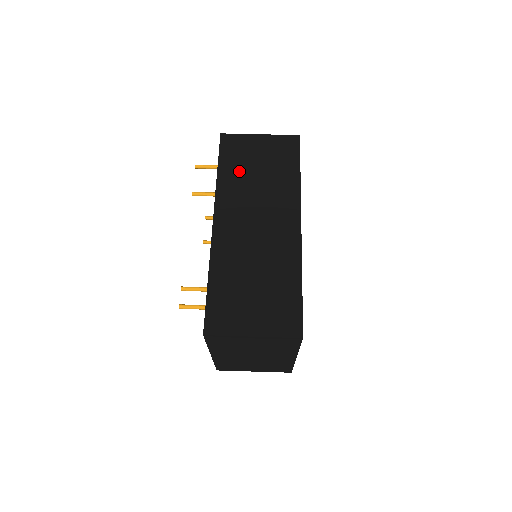
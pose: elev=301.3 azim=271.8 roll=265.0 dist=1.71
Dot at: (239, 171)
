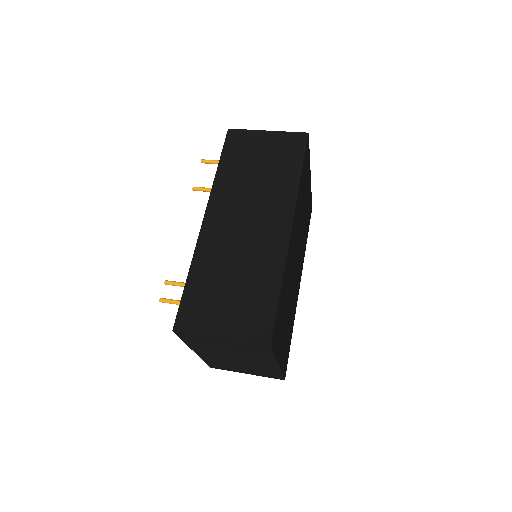
Dot at: (239, 168)
